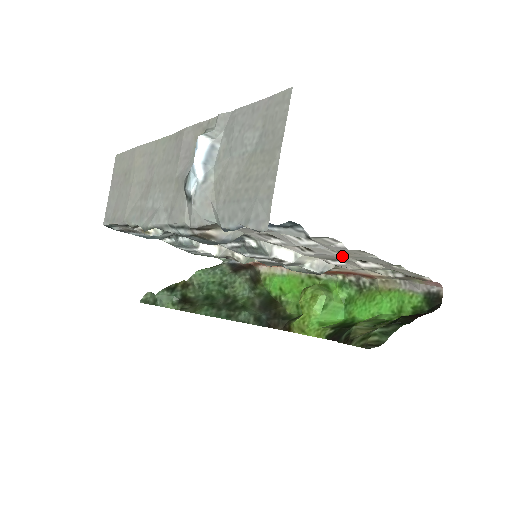
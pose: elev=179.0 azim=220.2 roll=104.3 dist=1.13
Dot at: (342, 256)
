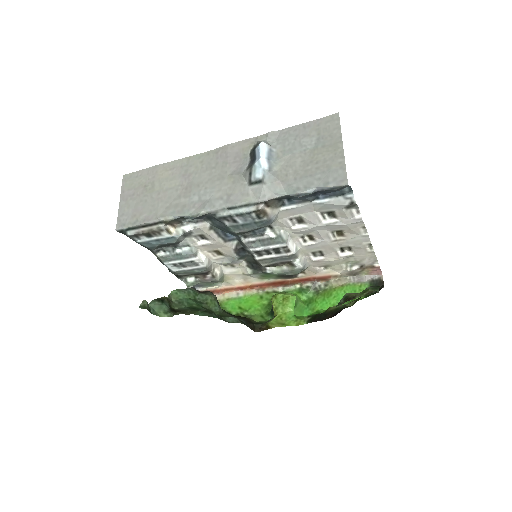
Dot at: (335, 242)
